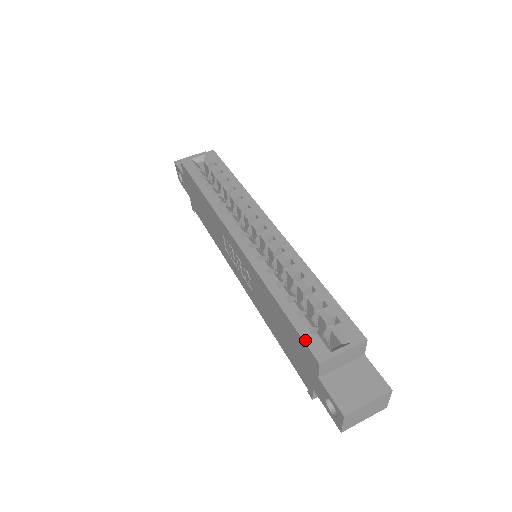
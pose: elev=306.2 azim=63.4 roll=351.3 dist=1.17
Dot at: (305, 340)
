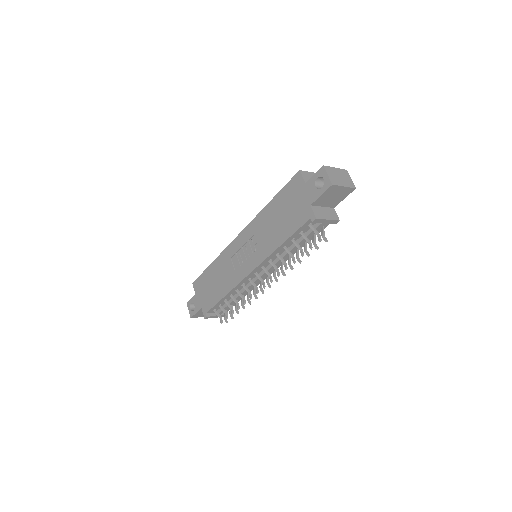
Dot at: (290, 181)
